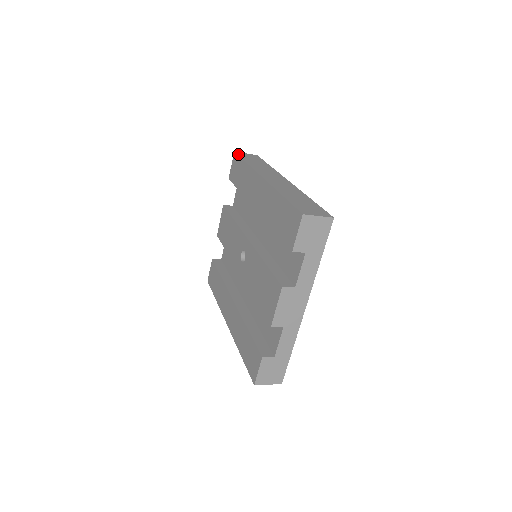
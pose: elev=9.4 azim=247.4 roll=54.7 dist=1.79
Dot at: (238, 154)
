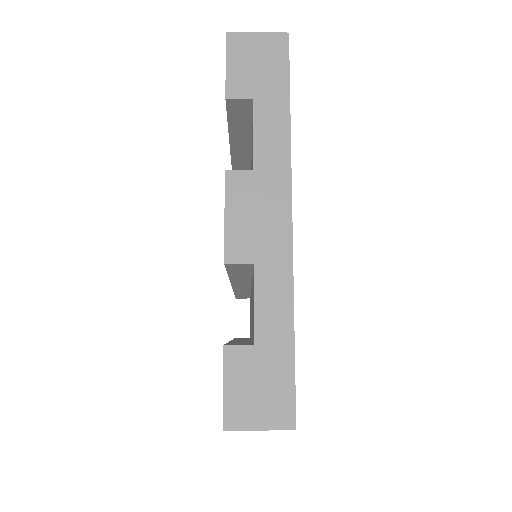
Dot at: occluded
